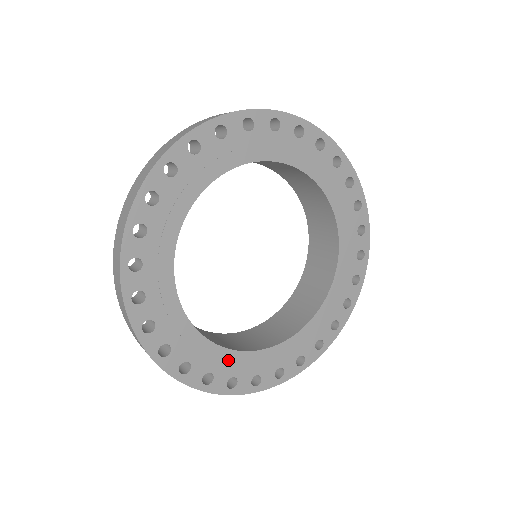
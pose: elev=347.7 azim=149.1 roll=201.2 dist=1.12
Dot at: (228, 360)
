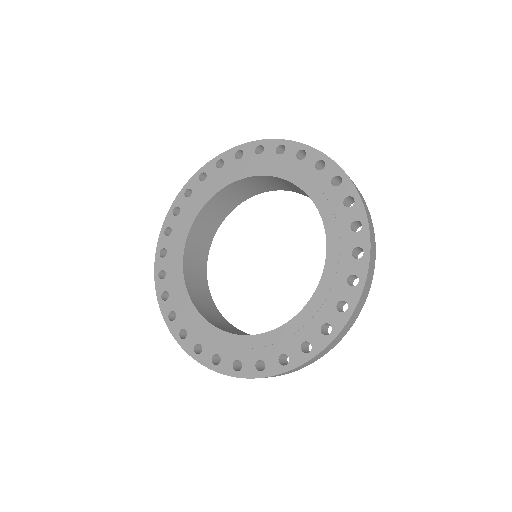
Dot at: (200, 326)
